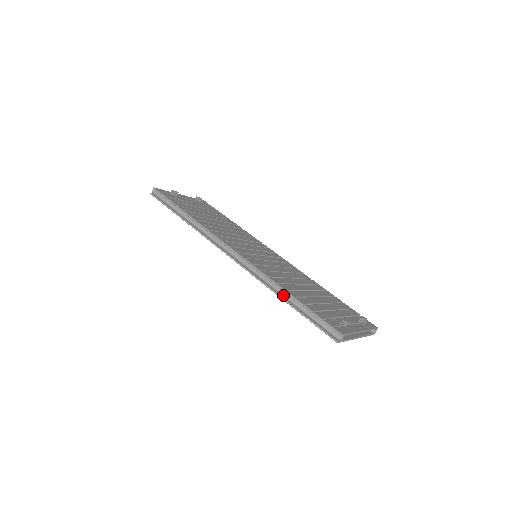
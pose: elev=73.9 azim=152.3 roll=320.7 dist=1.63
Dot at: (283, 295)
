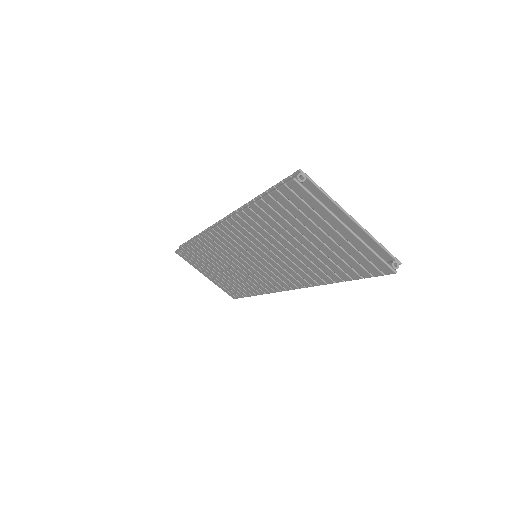
Dot at: occluded
